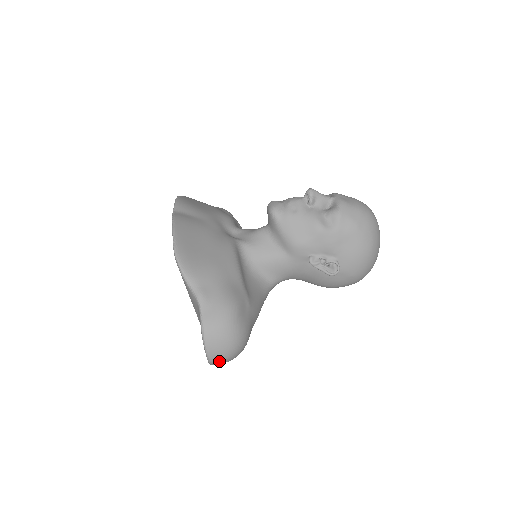
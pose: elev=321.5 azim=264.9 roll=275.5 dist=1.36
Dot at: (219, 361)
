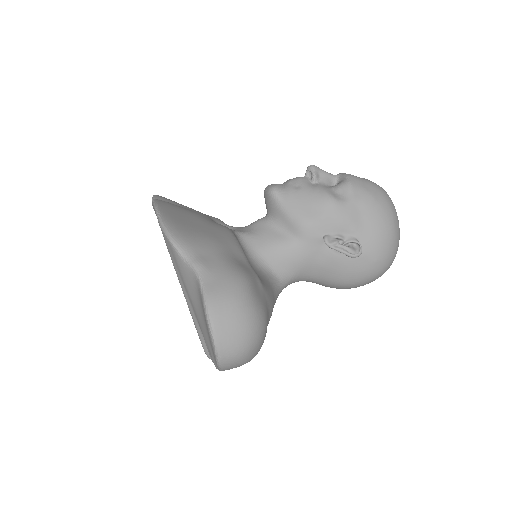
Dot at: (232, 356)
